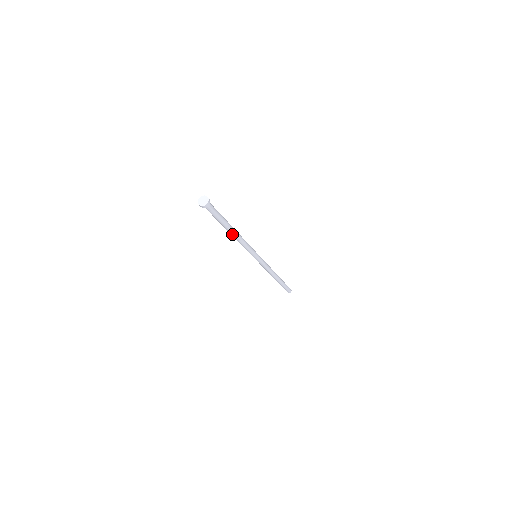
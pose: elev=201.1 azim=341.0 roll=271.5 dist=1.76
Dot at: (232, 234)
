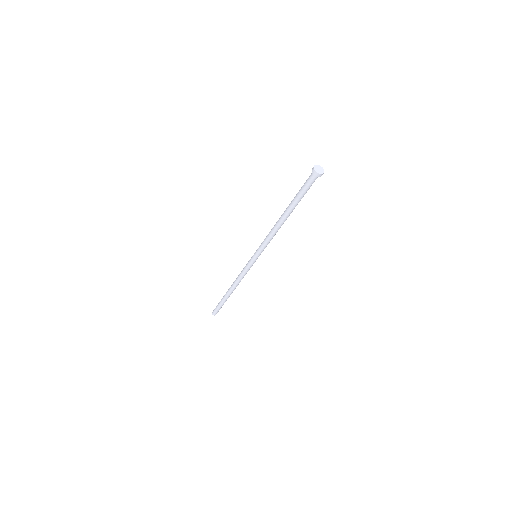
Dot at: (282, 217)
